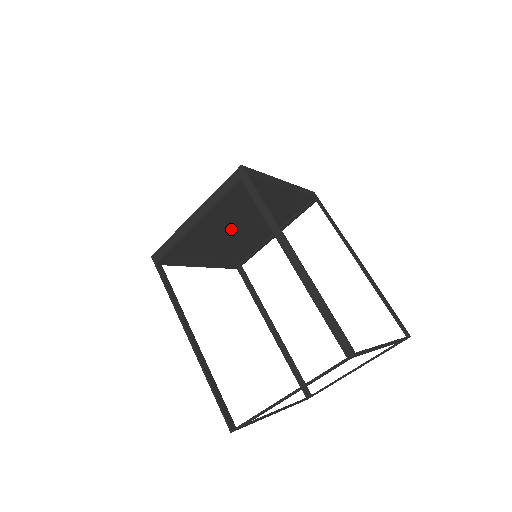
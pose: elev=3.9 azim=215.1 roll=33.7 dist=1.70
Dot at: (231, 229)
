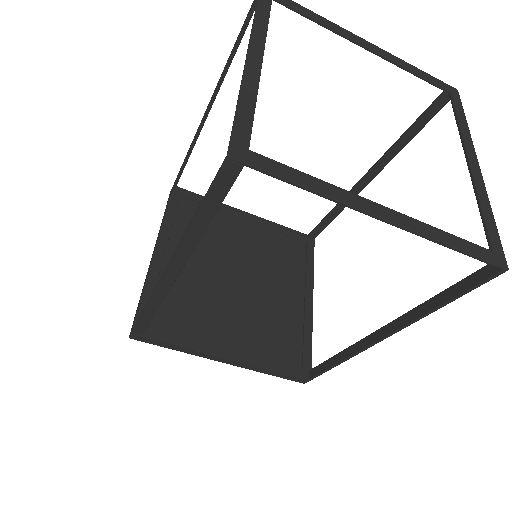
Dot at: (222, 277)
